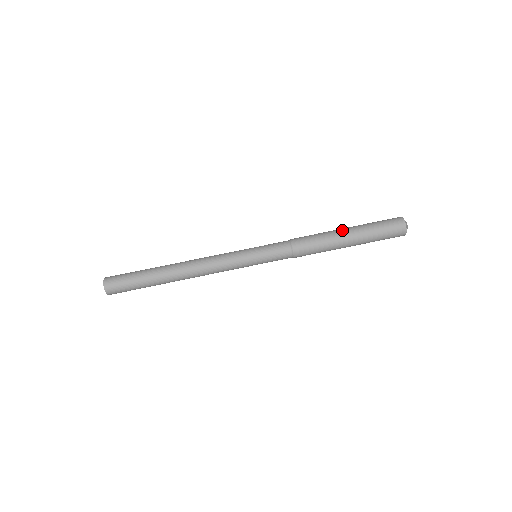
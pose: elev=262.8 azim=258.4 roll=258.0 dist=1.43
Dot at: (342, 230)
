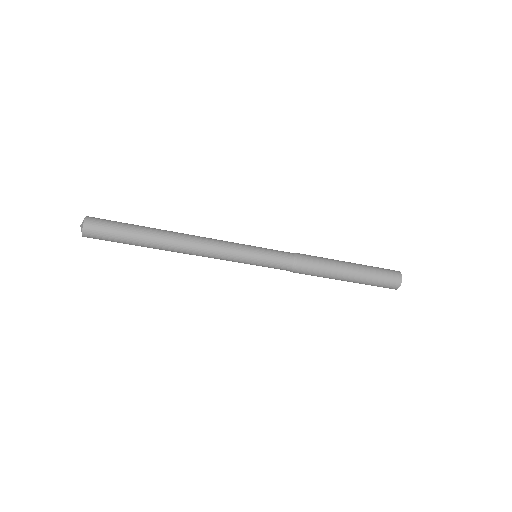
Dot at: (346, 263)
